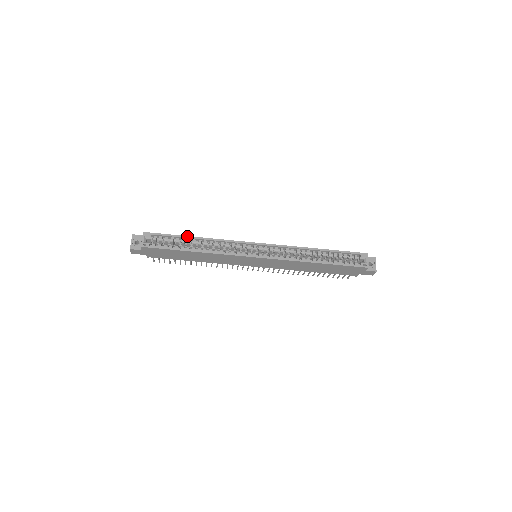
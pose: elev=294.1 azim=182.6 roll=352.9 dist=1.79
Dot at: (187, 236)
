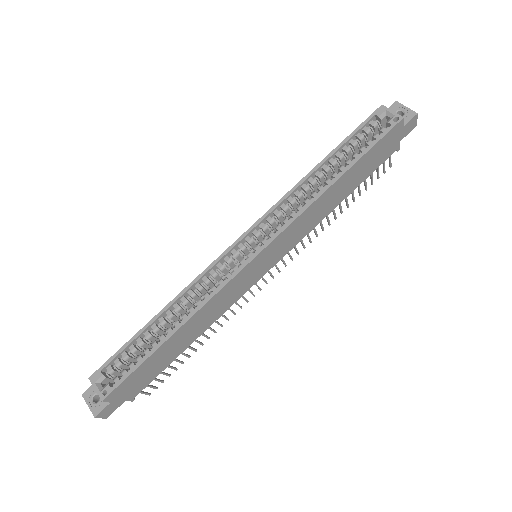
Dot at: (146, 324)
